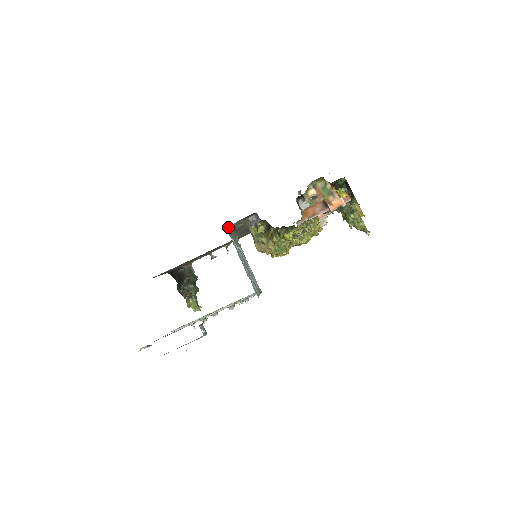
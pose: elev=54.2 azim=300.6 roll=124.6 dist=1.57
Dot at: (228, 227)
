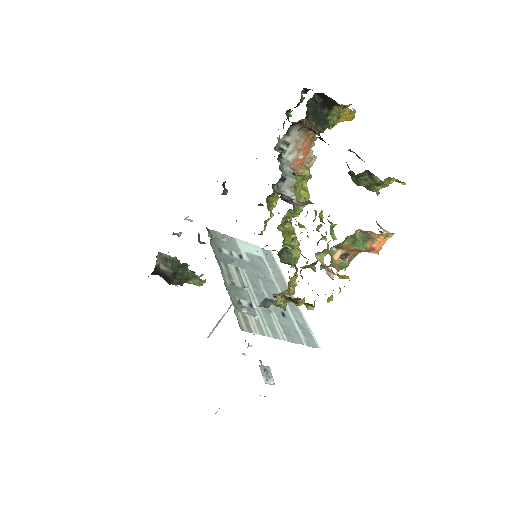
Dot at: occluded
